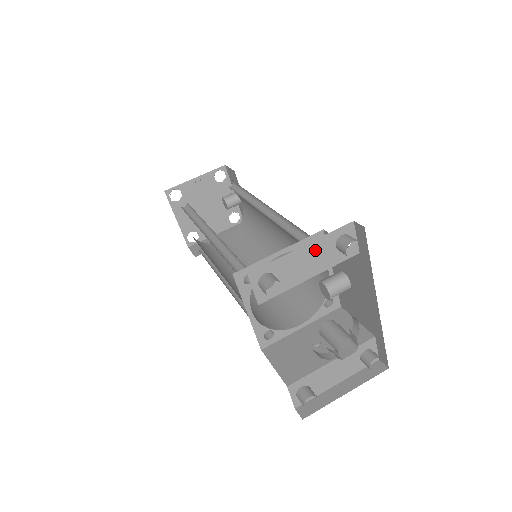
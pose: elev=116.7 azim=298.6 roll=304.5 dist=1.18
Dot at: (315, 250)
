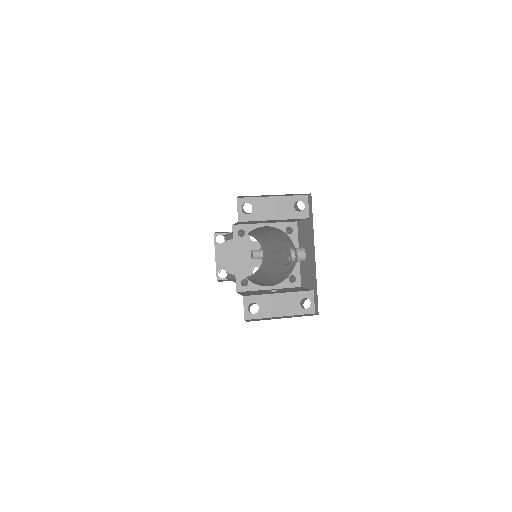
Dot at: (281, 203)
